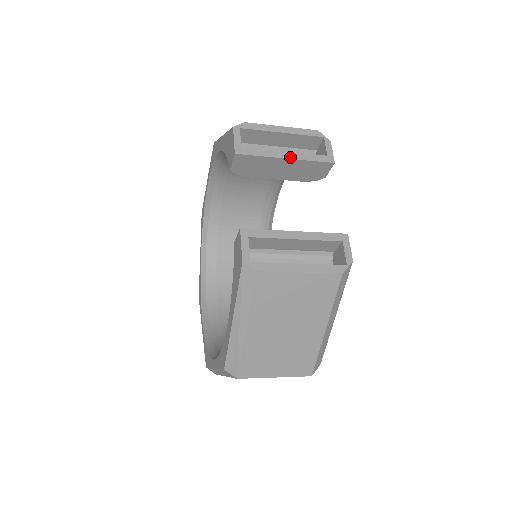
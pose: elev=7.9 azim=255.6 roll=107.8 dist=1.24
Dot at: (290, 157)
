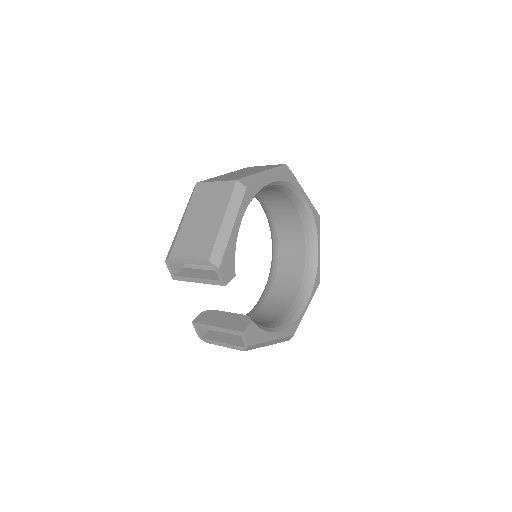
Dot at: (199, 282)
